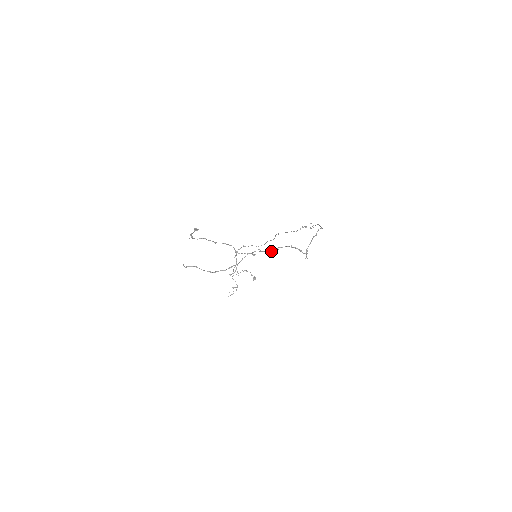
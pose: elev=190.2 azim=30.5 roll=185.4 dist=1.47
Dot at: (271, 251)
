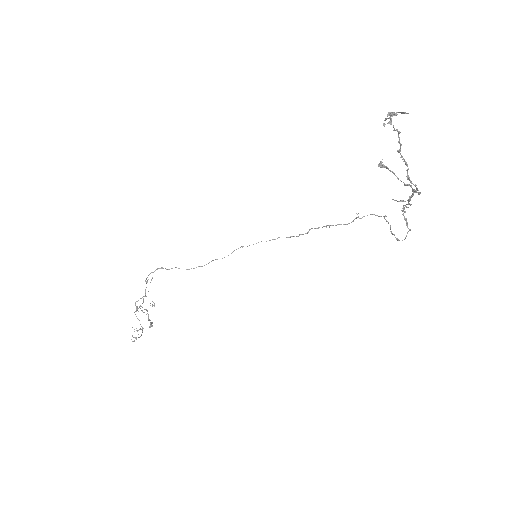
Dot at: occluded
